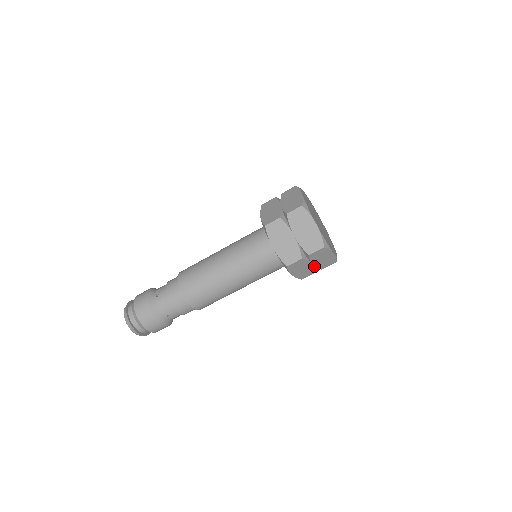
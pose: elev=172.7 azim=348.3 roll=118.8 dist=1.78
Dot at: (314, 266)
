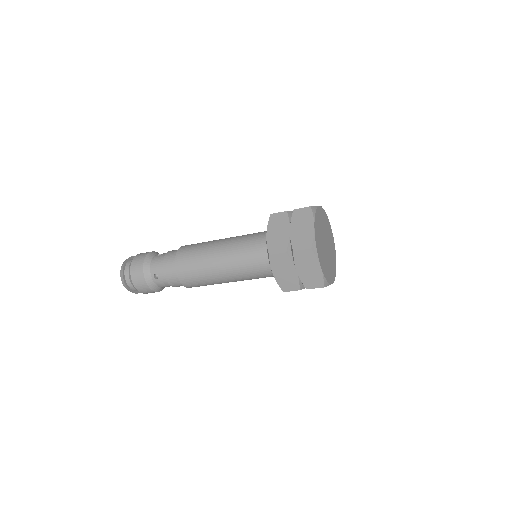
Dot at: (299, 277)
